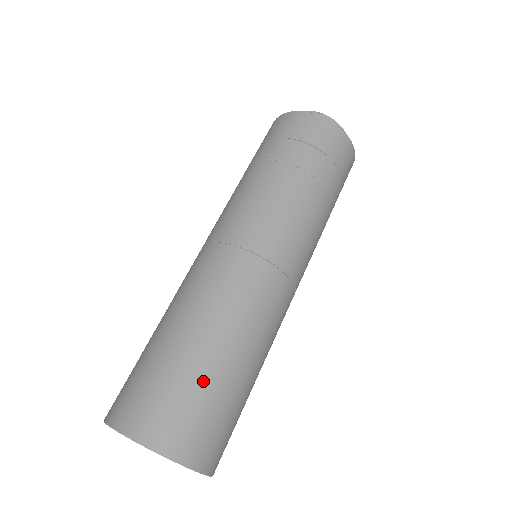
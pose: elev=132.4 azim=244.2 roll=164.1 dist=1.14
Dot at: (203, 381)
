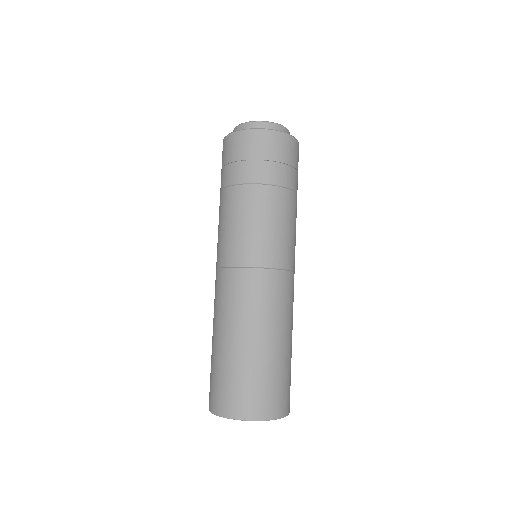
Dot at: (265, 368)
